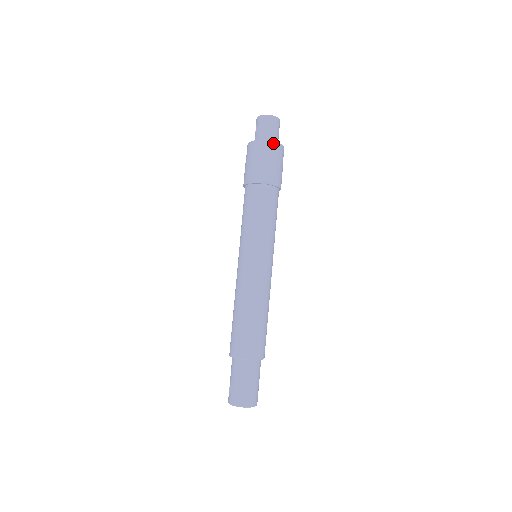
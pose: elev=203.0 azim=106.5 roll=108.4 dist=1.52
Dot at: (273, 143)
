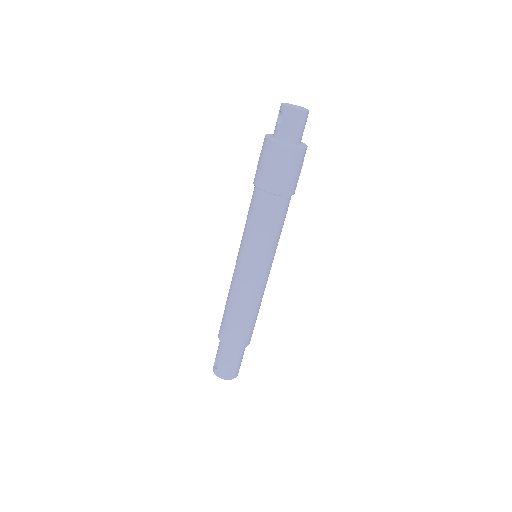
Dot at: (297, 149)
